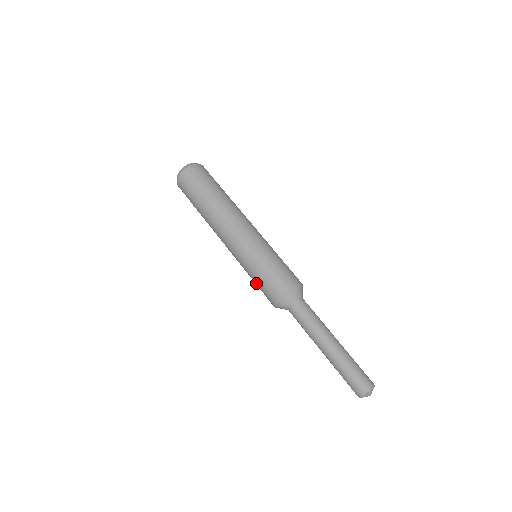
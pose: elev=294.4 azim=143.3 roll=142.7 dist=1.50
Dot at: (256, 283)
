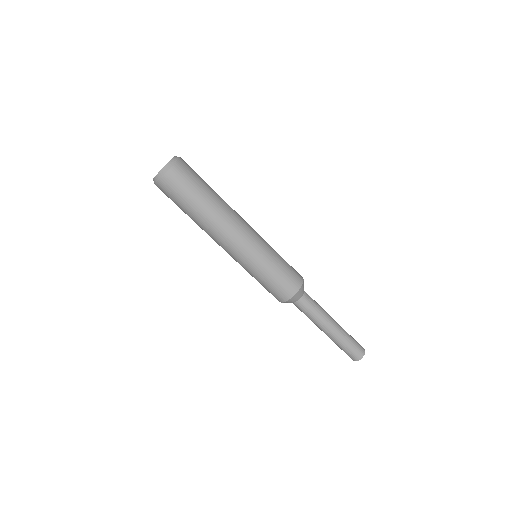
Dot at: (261, 284)
